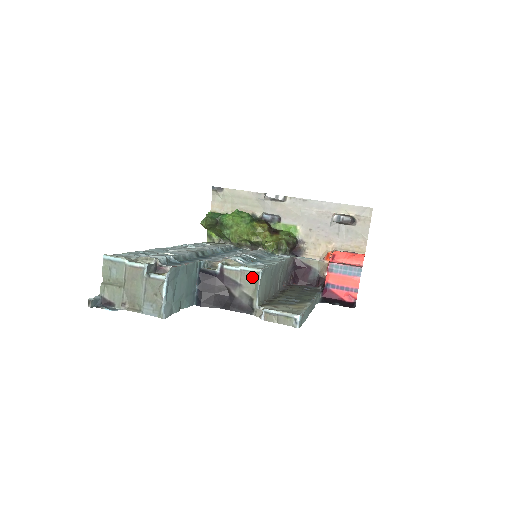
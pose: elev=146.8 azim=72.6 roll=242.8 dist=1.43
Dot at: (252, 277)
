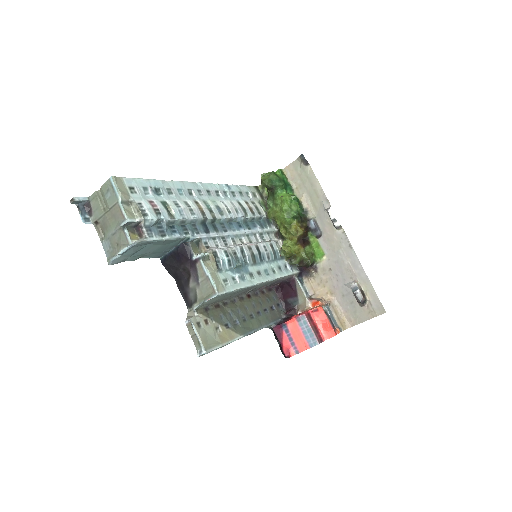
Dot at: (209, 289)
